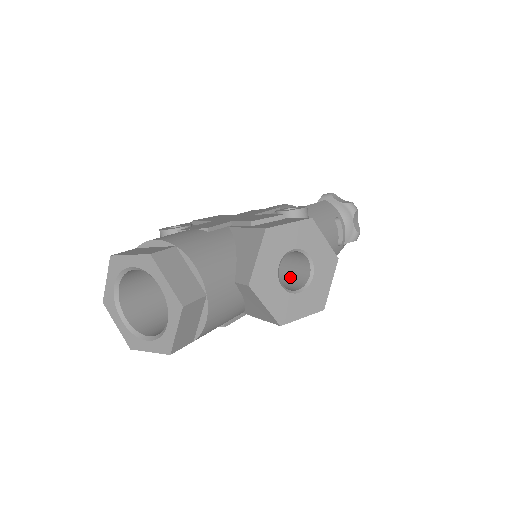
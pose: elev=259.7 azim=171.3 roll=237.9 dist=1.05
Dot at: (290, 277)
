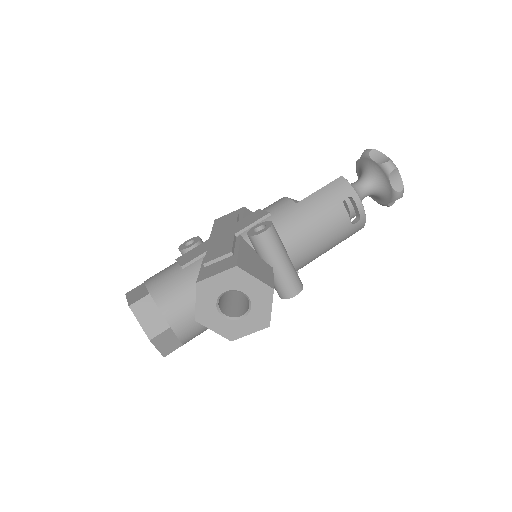
Dot at: occluded
